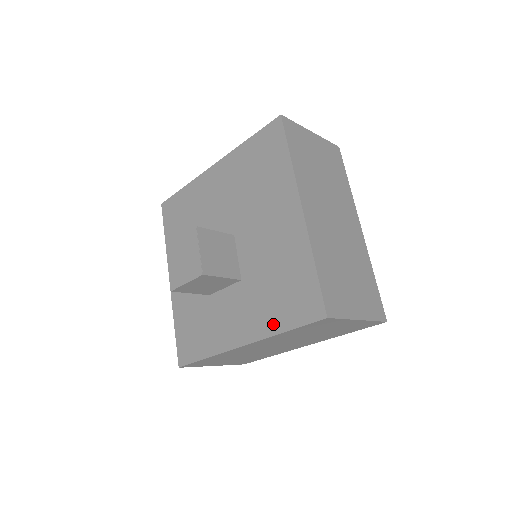
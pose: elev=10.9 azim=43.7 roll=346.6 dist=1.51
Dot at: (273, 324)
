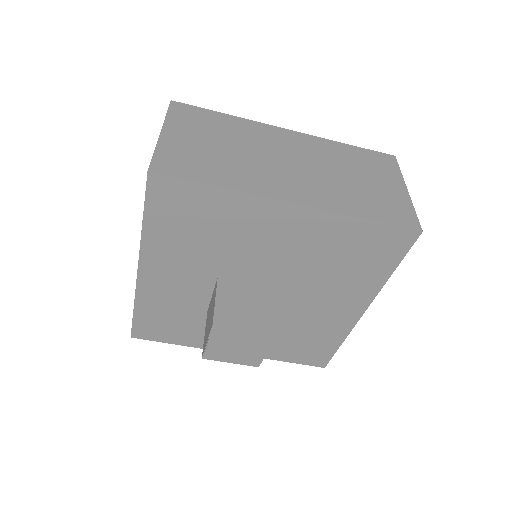
Dot at: (275, 355)
